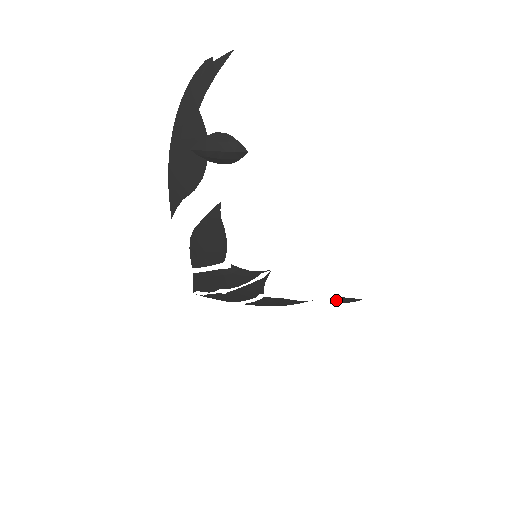
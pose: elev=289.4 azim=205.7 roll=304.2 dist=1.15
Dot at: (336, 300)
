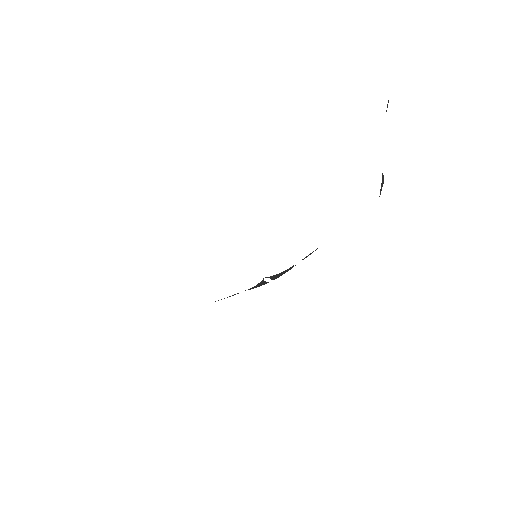
Dot at: occluded
